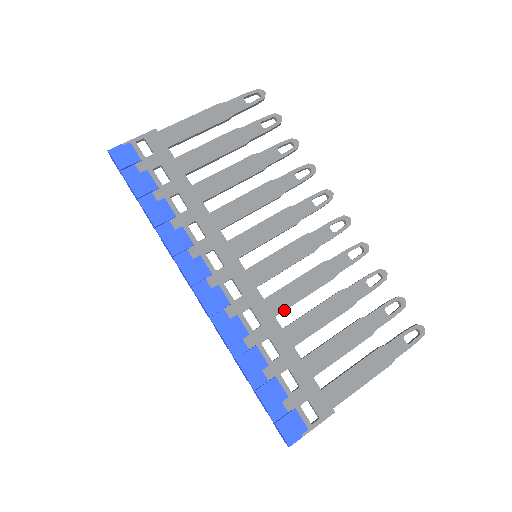
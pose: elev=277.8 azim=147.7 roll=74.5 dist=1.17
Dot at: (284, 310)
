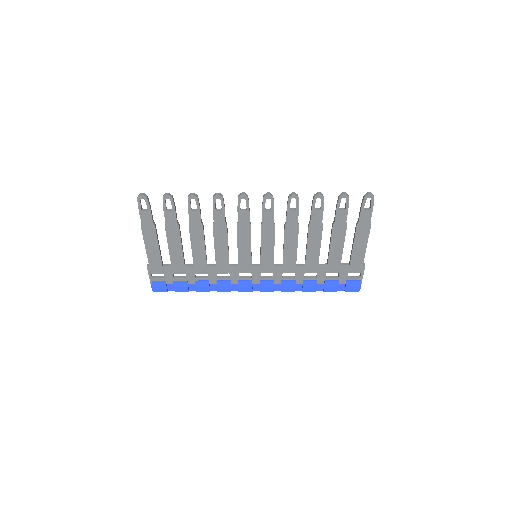
Dot at: (296, 260)
